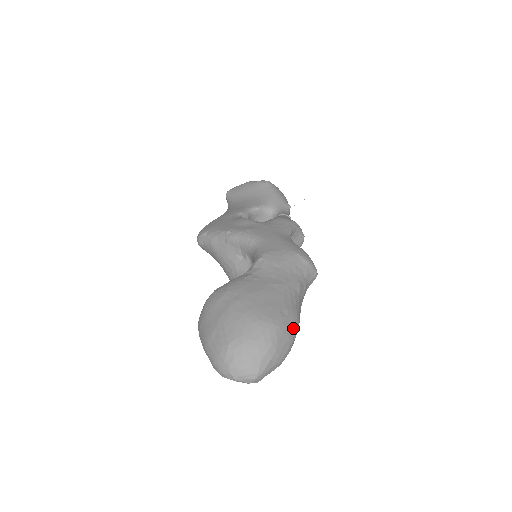
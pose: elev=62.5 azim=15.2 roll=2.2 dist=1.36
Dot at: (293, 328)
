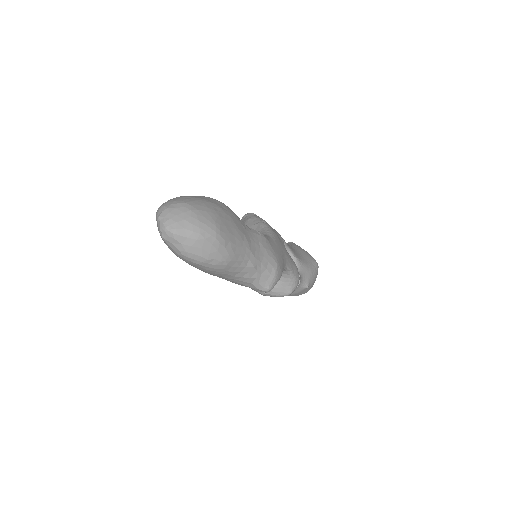
Dot at: (219, 257)
